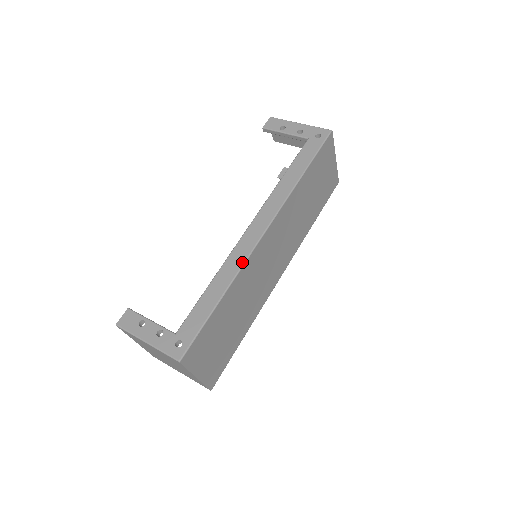
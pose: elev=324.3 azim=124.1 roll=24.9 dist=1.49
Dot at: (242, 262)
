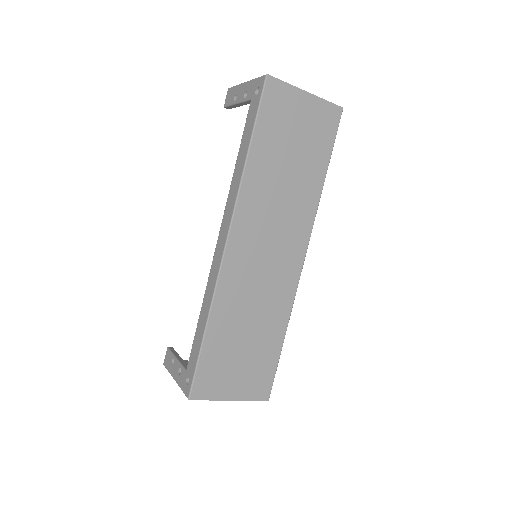
Dot at: (214, 284)
